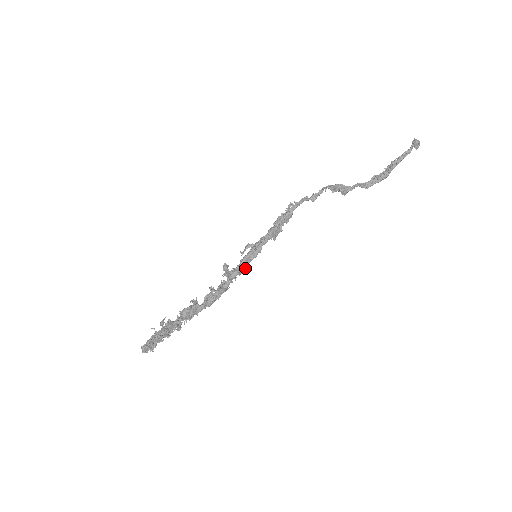
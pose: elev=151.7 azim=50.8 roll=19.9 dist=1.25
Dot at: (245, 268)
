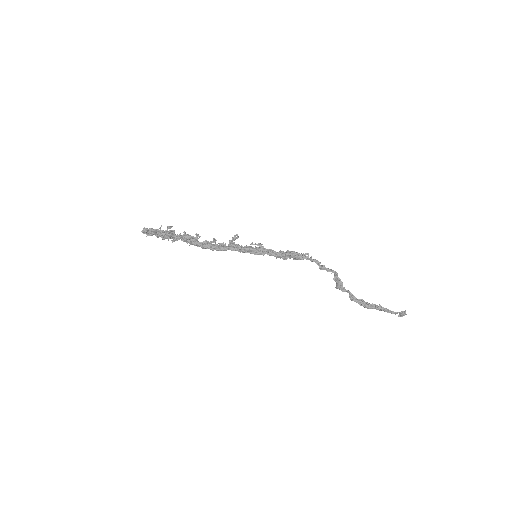
Dot at: occluded
